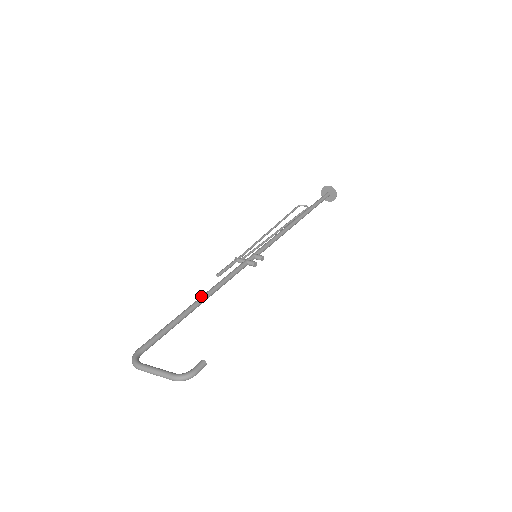
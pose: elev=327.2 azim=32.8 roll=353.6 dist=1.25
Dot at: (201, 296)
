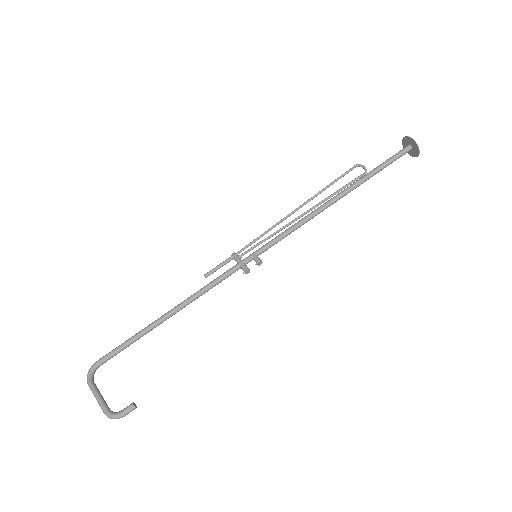
Dot at: (173, 308)
